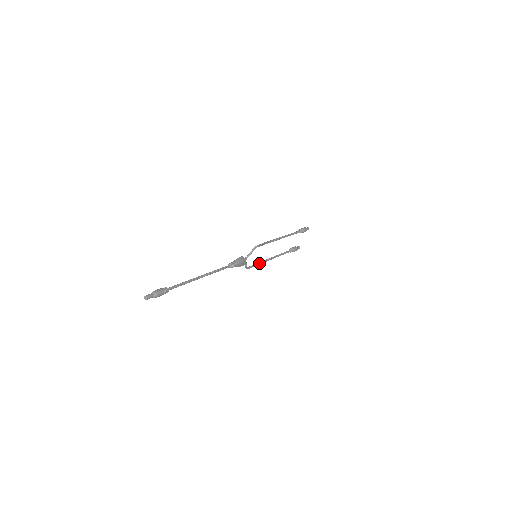
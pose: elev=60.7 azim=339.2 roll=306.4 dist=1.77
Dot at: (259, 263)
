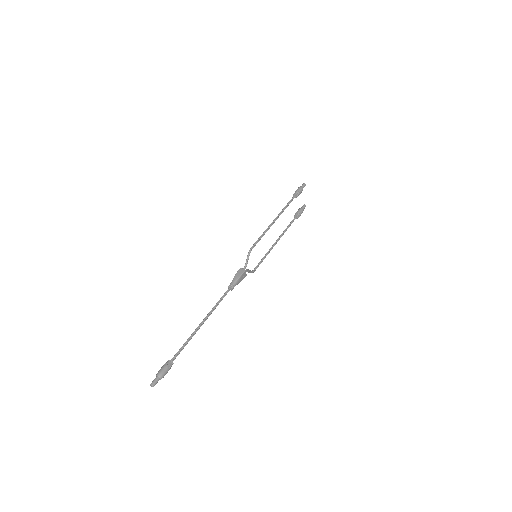
Dot at: (264, 257)
